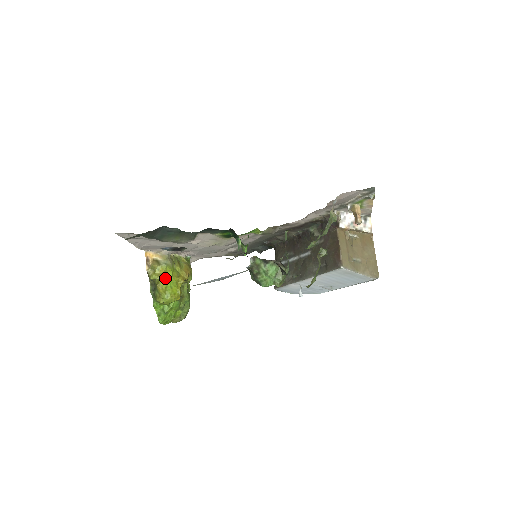
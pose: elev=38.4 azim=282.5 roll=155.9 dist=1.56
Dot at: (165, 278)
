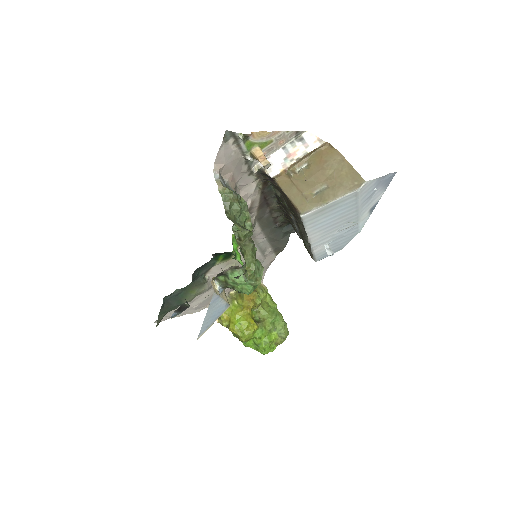
Dot at: (232, 319)
